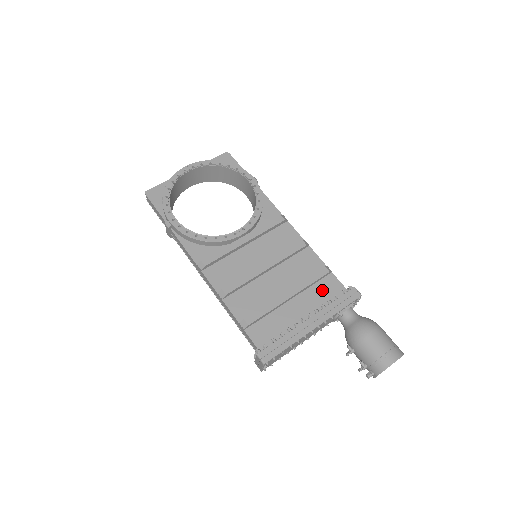
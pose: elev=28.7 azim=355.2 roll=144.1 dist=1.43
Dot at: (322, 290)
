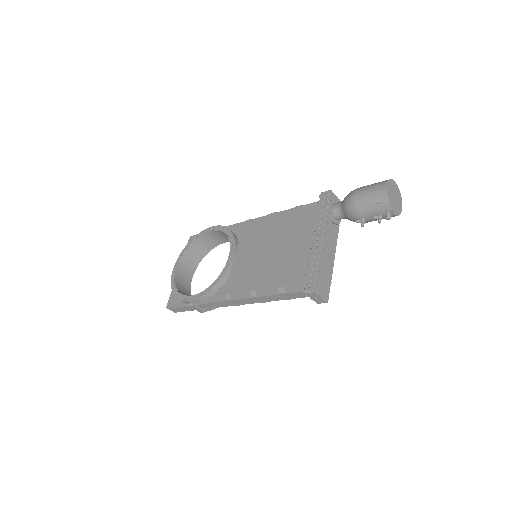
Dot at: (308, 219)
